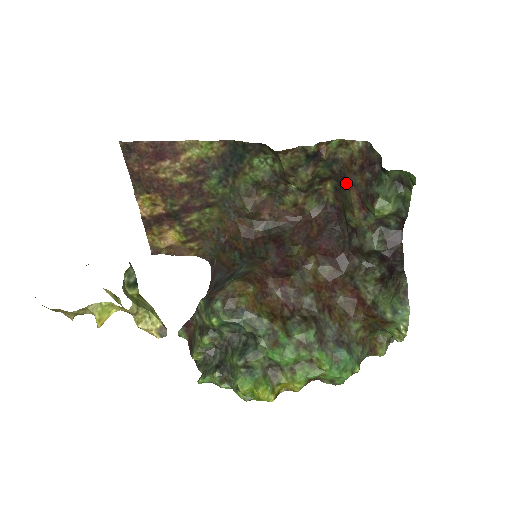
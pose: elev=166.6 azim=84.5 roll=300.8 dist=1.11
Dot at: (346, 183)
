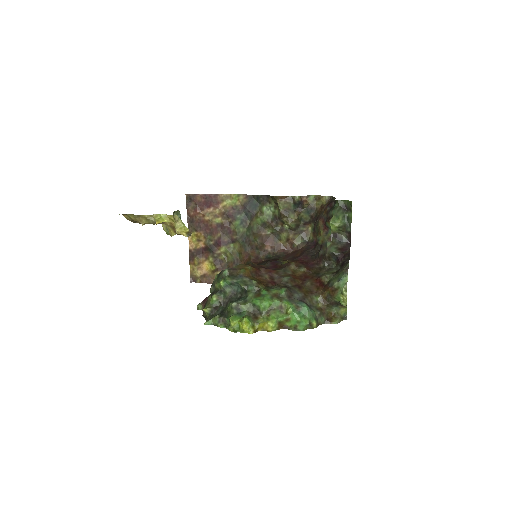
Dot at: (317, 219)
